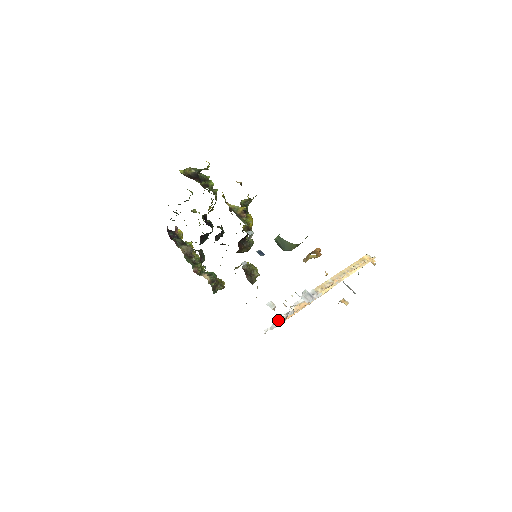
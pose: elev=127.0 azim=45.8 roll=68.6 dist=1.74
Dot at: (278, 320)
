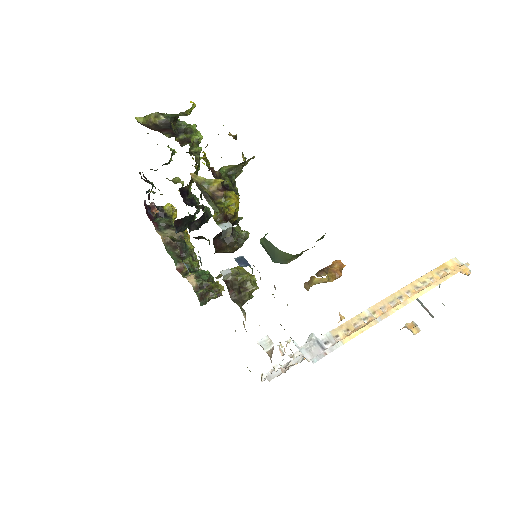
Dot at: occluded
